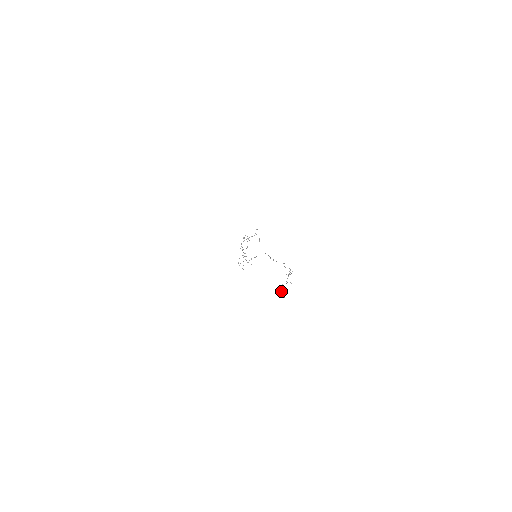
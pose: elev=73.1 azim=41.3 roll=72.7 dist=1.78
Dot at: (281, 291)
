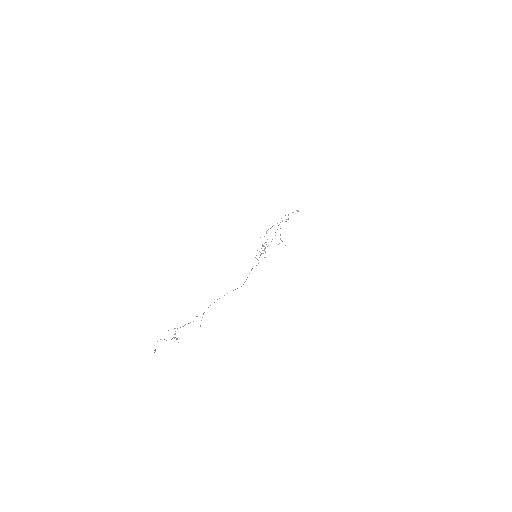
Dot at: occluded
